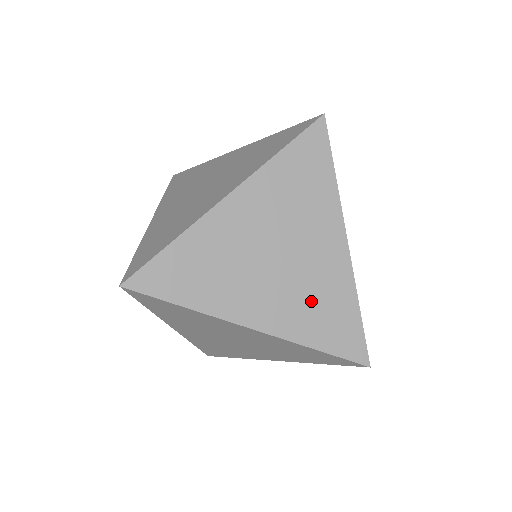
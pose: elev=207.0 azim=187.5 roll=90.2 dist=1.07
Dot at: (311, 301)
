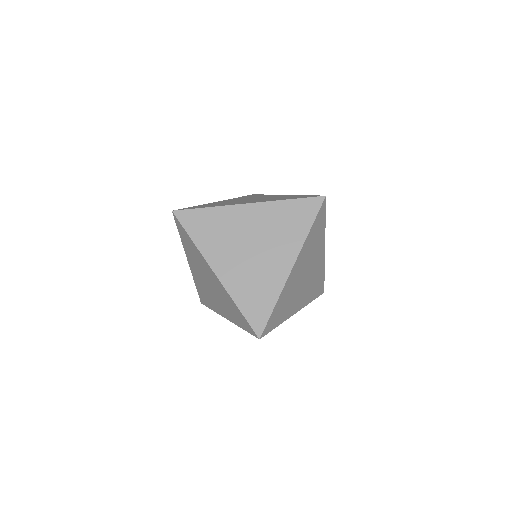
Dot at: (253, 282)
